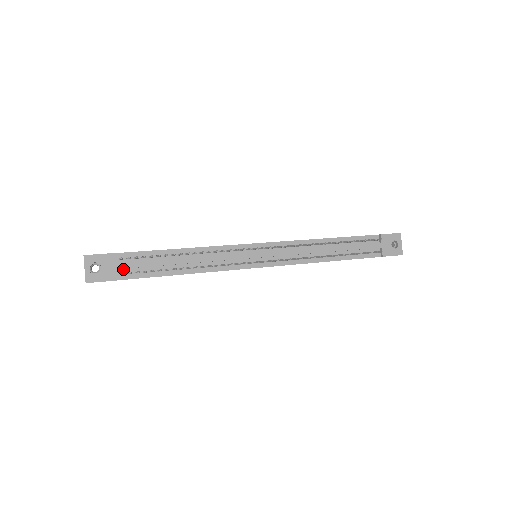
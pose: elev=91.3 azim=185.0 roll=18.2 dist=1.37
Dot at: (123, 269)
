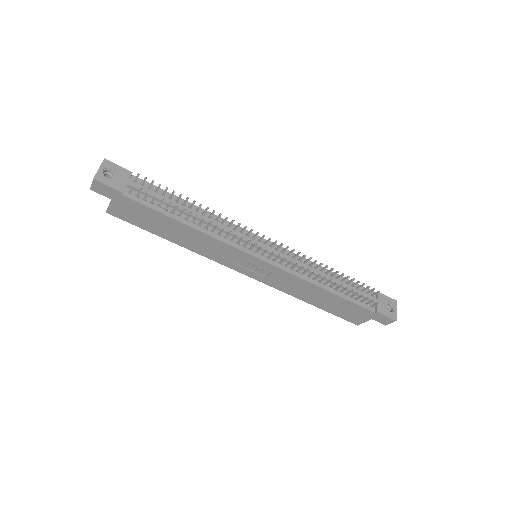
Dot at: (133, 190)
